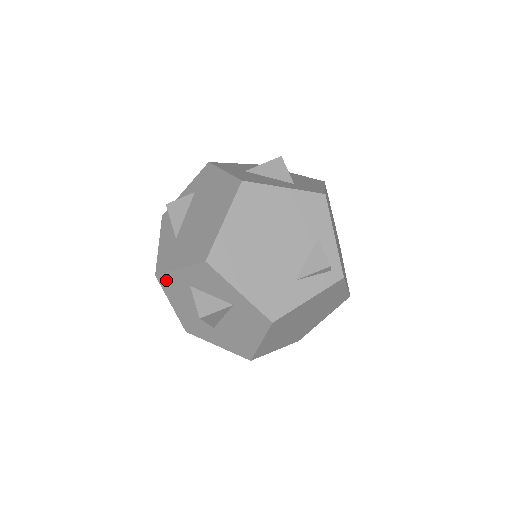
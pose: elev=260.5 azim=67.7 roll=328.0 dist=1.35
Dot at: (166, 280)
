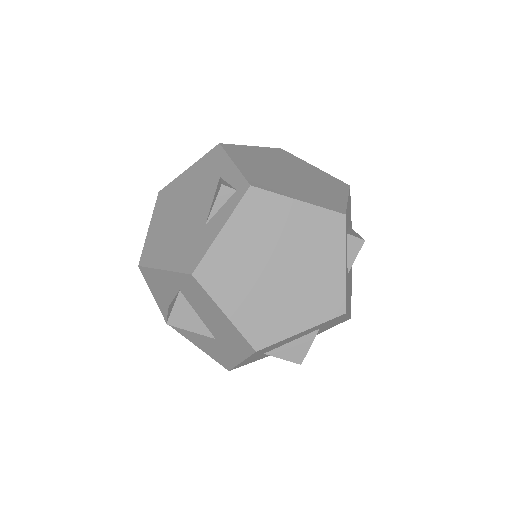
Dot at: occluded
